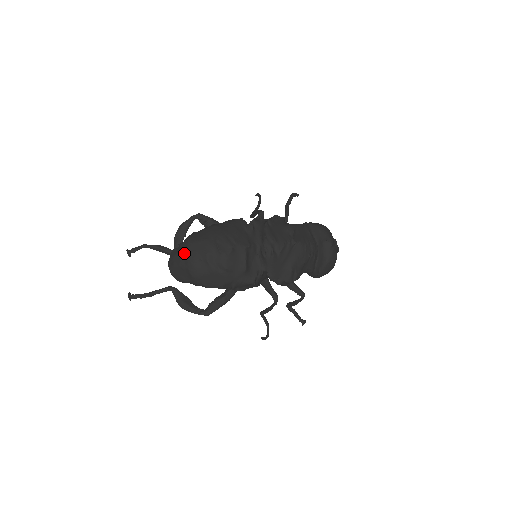
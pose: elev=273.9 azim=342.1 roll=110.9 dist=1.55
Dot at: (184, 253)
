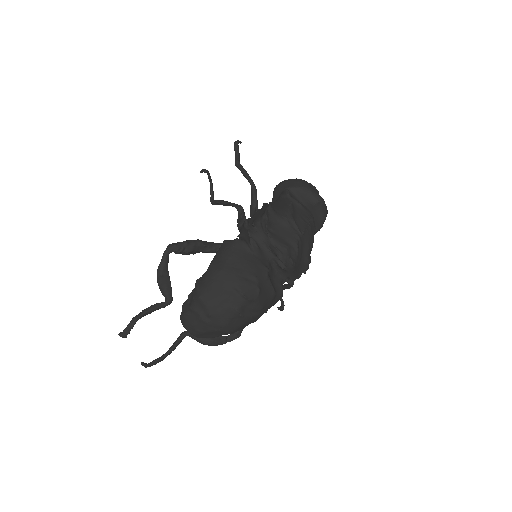
Dot at: (208, 319)
